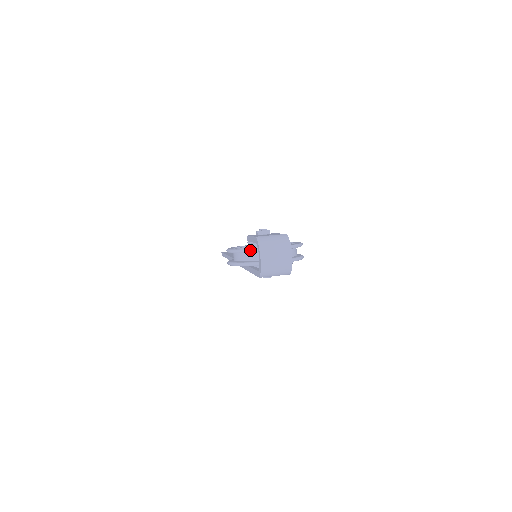
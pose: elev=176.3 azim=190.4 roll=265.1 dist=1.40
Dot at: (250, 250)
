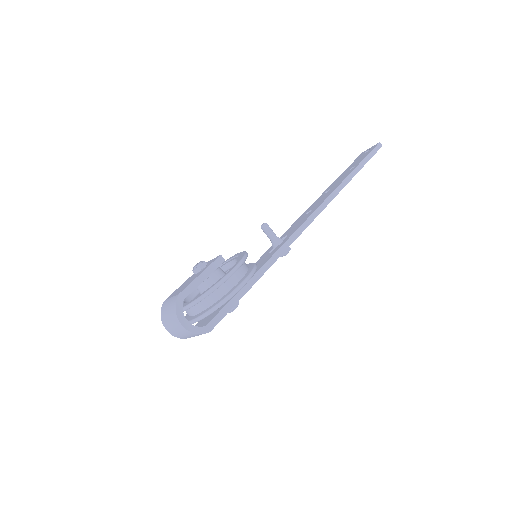
Dot at: occluded
